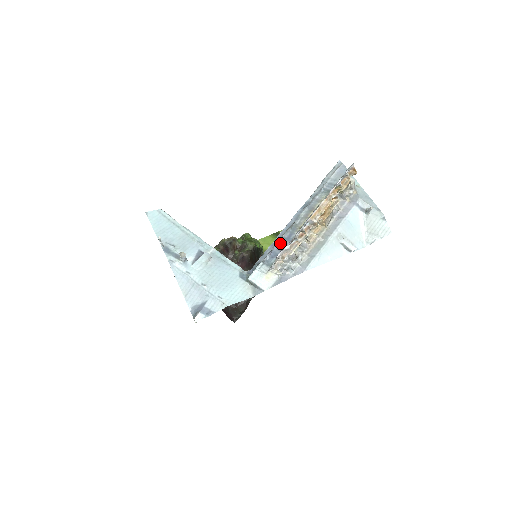
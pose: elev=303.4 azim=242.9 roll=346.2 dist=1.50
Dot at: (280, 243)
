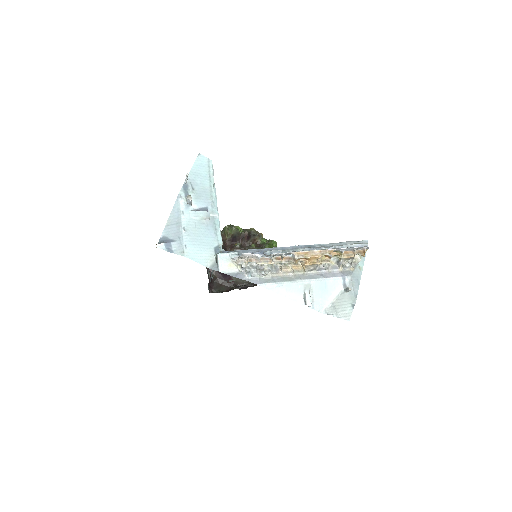
Dot at: (265, 253)
